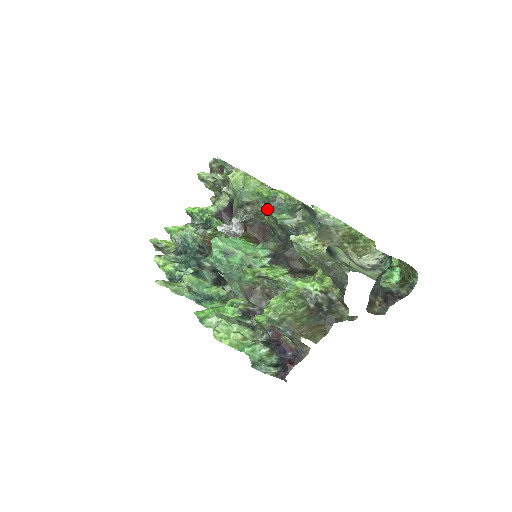
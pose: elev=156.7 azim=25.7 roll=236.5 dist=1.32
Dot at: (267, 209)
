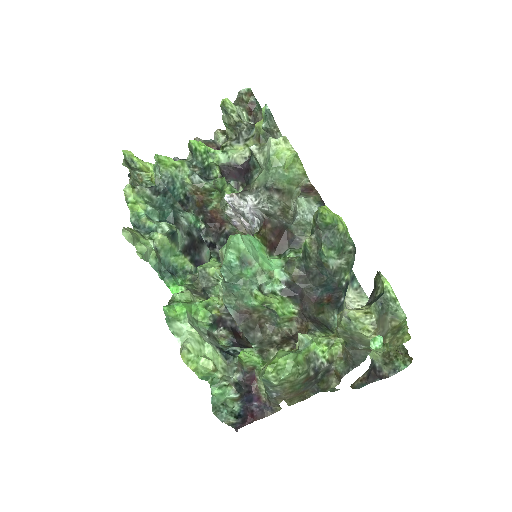
Dot at: (316, 232)
